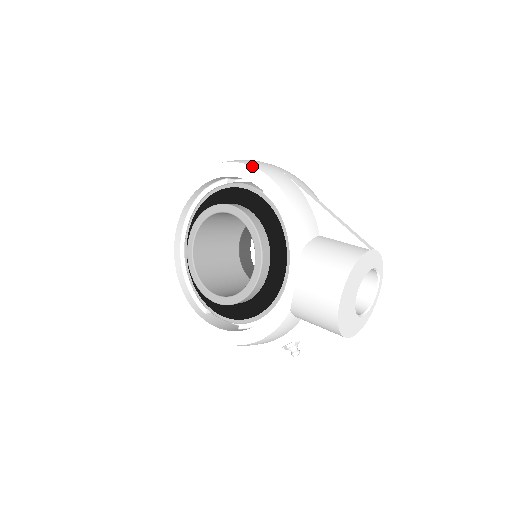
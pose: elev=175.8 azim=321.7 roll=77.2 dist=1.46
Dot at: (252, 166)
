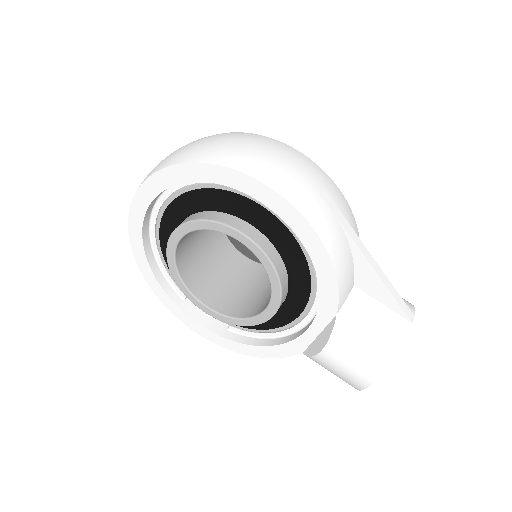
Dot at: (286, 200)
